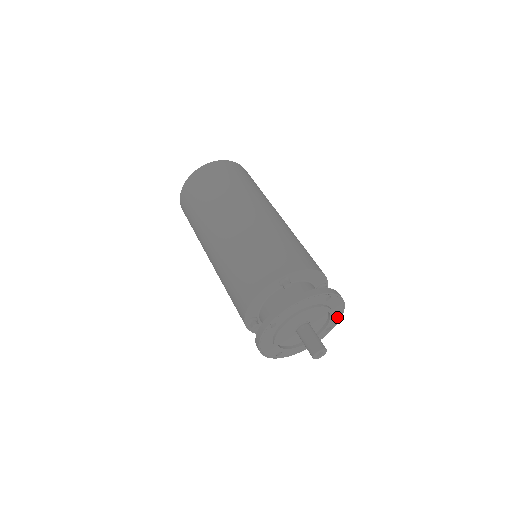
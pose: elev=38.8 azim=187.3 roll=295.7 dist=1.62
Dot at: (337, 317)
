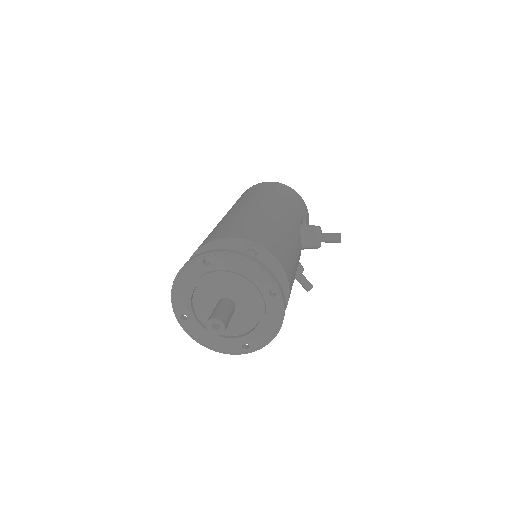
Dot at: (261, 275)
